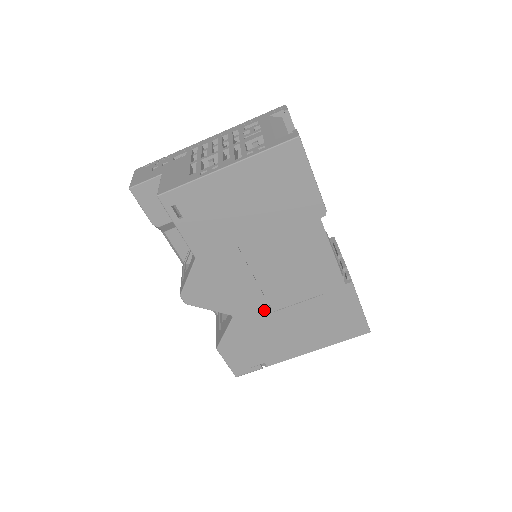
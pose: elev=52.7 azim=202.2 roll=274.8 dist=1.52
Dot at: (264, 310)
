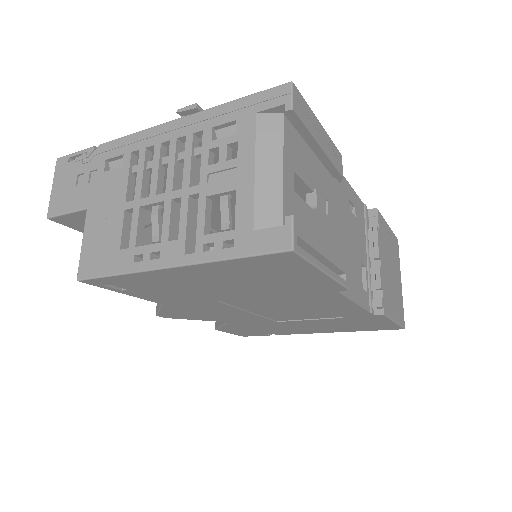
Dot at: (266, 321)
